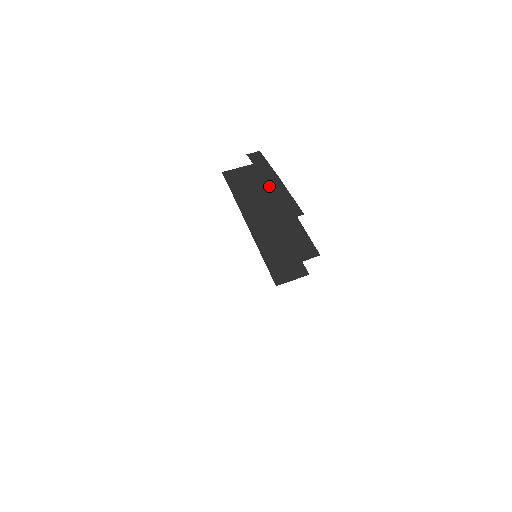
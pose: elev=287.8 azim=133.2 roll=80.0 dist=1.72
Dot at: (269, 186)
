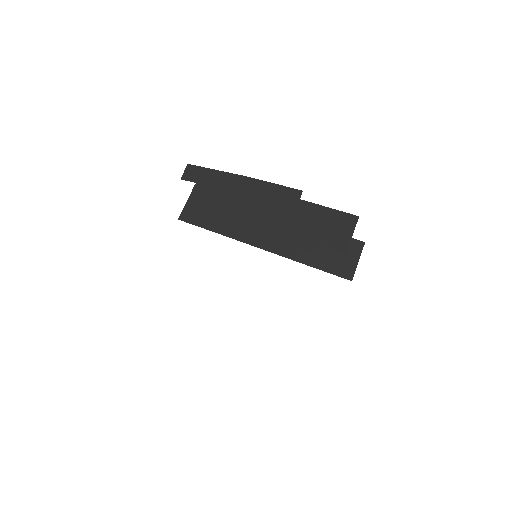
Dot at: (240, 192)
